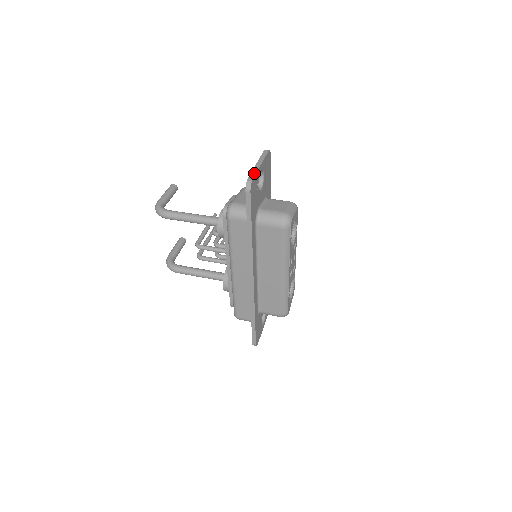
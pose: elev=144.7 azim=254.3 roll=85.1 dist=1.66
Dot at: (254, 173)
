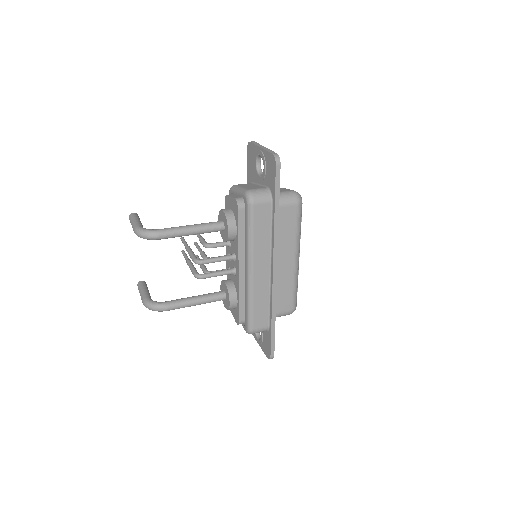
Dot at: (271, 151)
